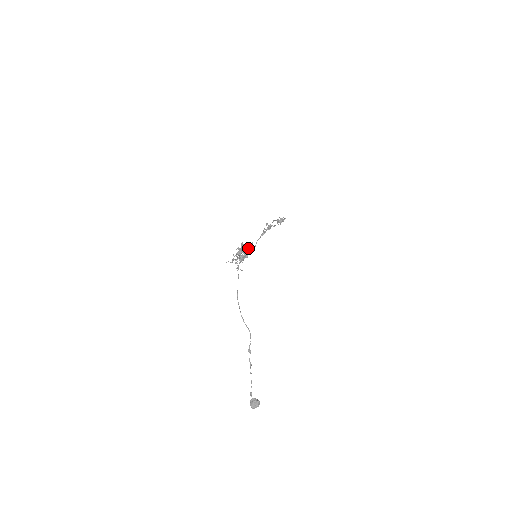
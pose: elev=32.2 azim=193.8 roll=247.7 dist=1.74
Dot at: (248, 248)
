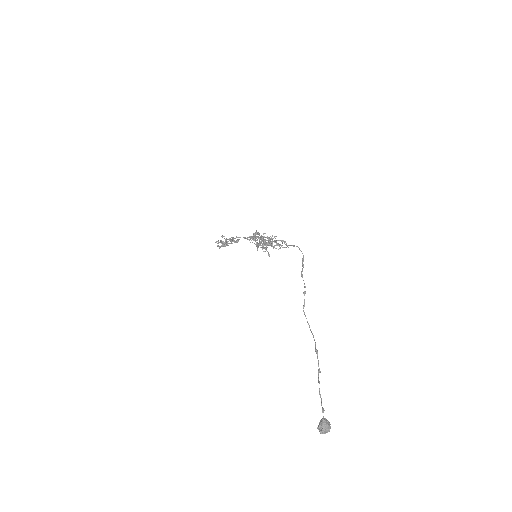
Dot at: (265, 241)
